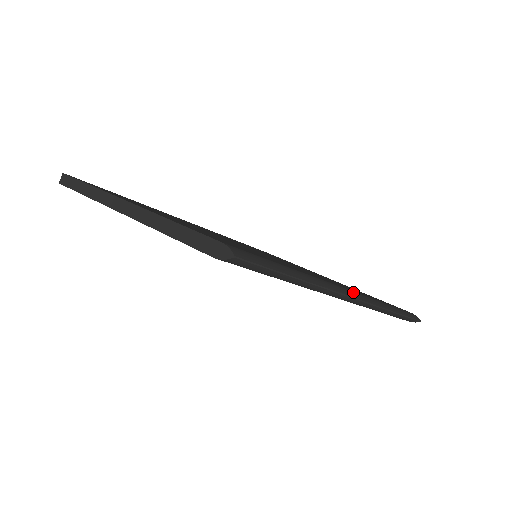
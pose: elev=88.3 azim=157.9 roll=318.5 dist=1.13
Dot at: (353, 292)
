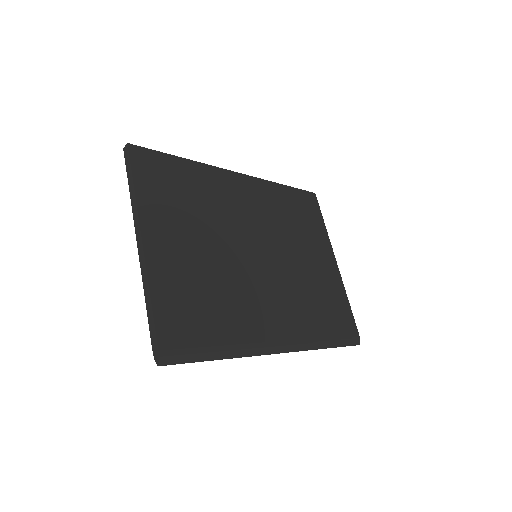
Dot at: (283, 345)
